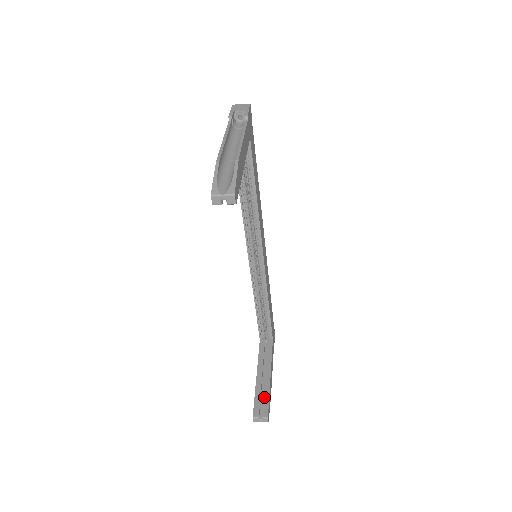
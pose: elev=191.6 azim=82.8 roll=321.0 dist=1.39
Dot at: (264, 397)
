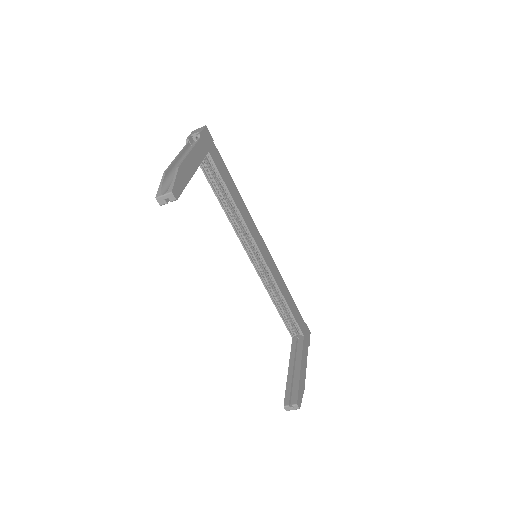
Dot at: (294, 387)
